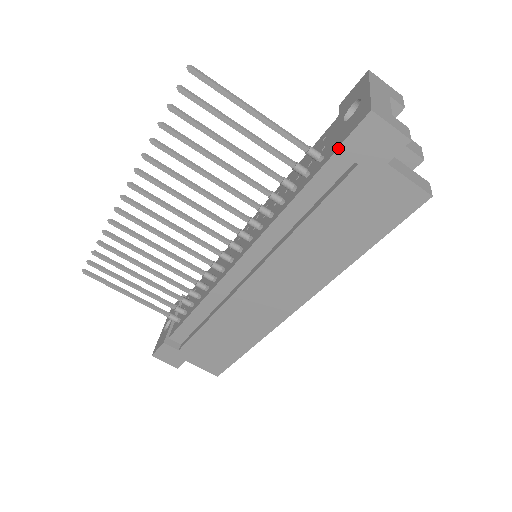
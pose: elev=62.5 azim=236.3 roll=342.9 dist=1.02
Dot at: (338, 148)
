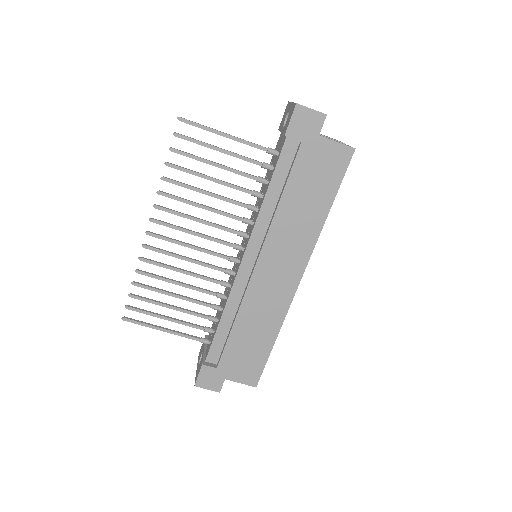
Dot at: (285, 135)
